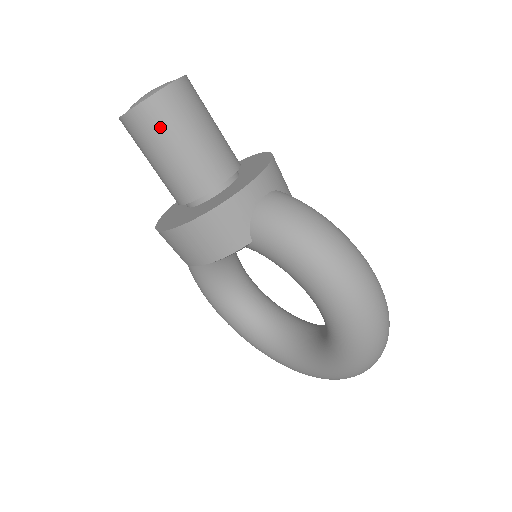
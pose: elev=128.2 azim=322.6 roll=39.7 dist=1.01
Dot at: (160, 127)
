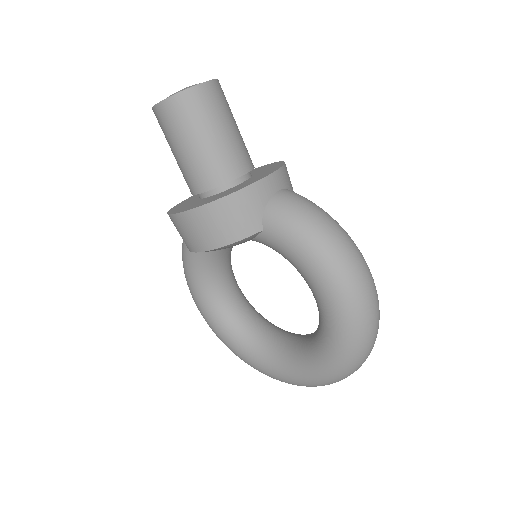
Dot at: (193, 116)
